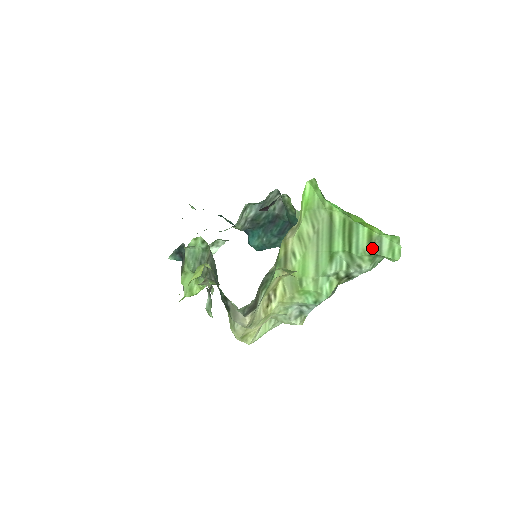
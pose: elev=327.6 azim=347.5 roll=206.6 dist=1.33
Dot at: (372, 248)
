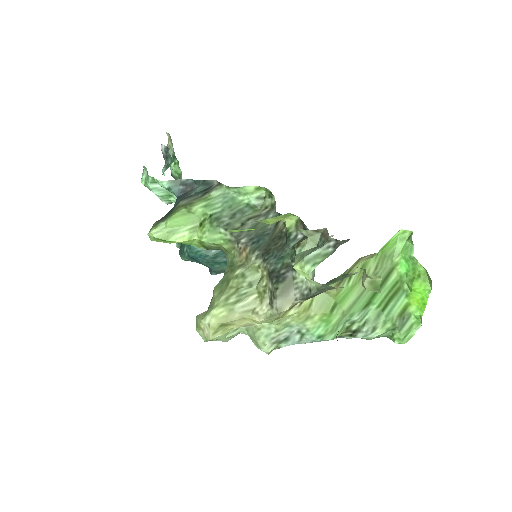
Dot at: (400, 320)
